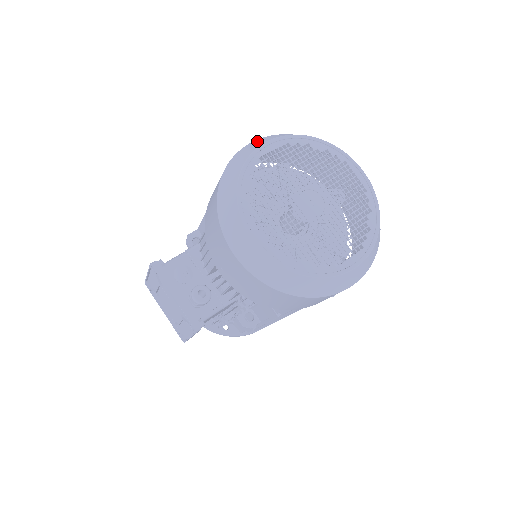
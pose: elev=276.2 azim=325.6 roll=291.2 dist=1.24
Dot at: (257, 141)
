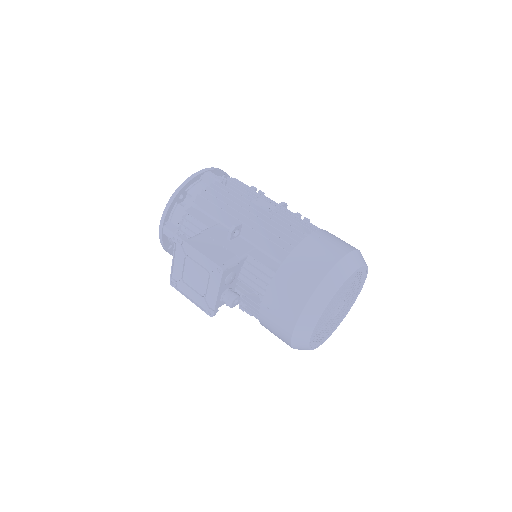
Dot at: (350, 259)
